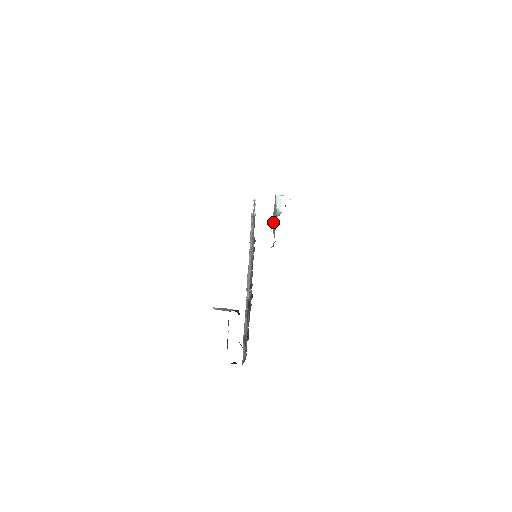
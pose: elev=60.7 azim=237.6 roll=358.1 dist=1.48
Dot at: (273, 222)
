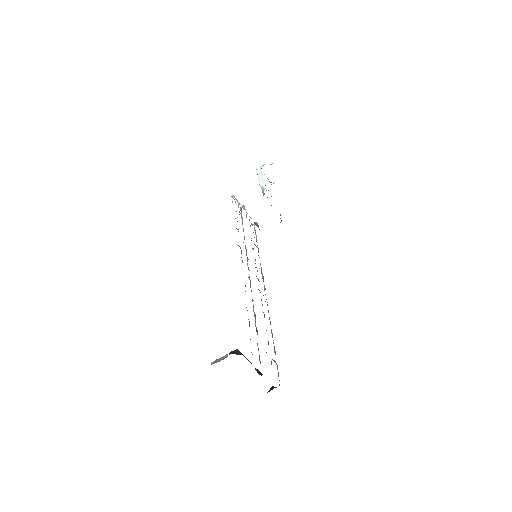
Dot at: occluded
